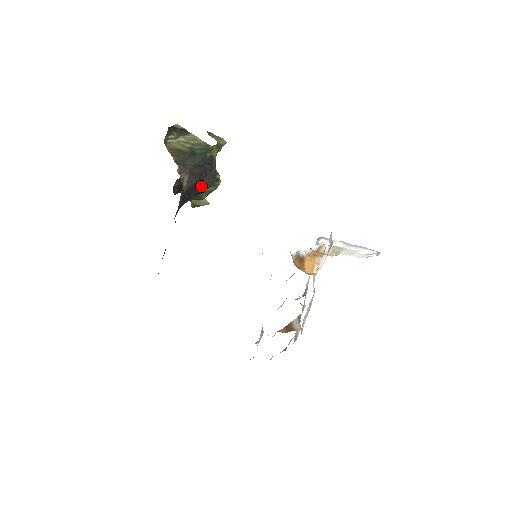
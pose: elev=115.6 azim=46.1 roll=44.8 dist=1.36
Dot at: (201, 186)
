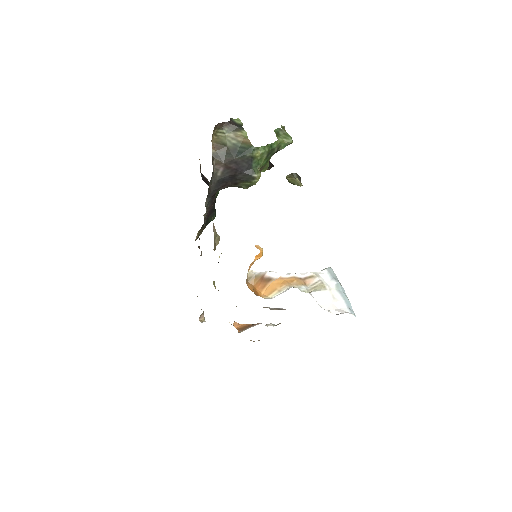
Dot at: (238, 179)
